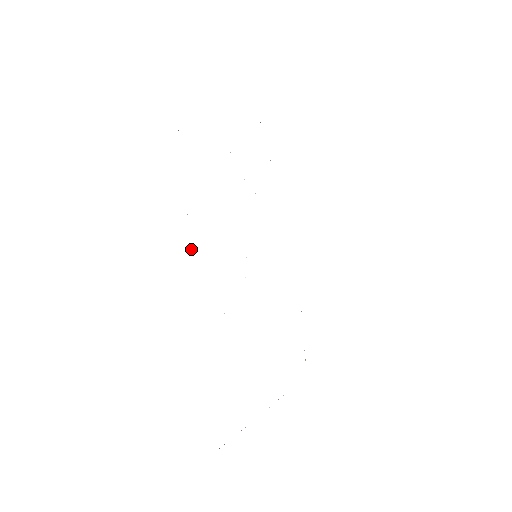
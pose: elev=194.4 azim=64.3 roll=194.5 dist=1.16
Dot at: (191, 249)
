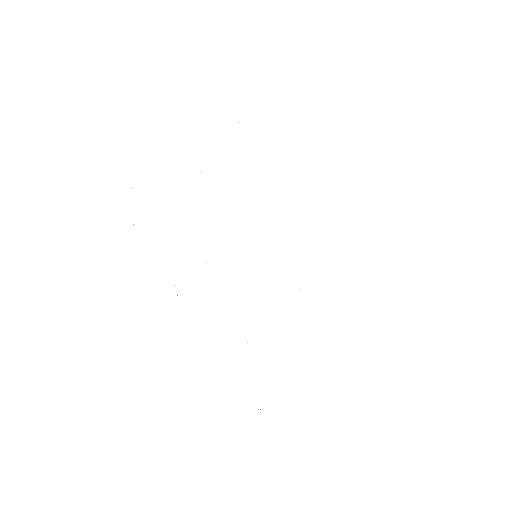
Dot at: occluded
